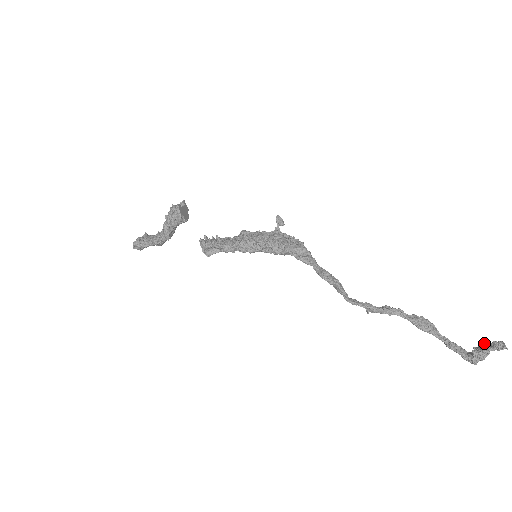
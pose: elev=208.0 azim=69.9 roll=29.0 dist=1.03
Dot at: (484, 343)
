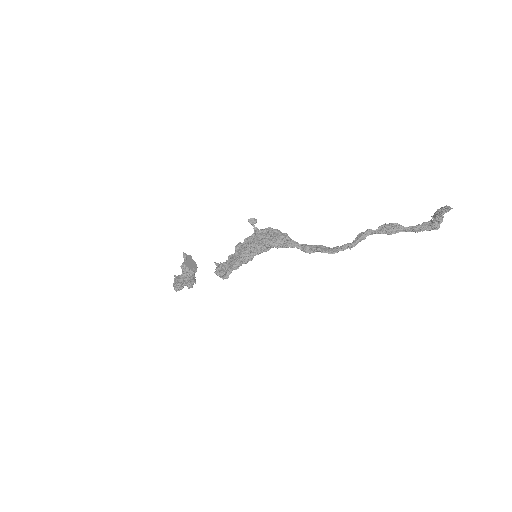
Dot at: (436, 211)
